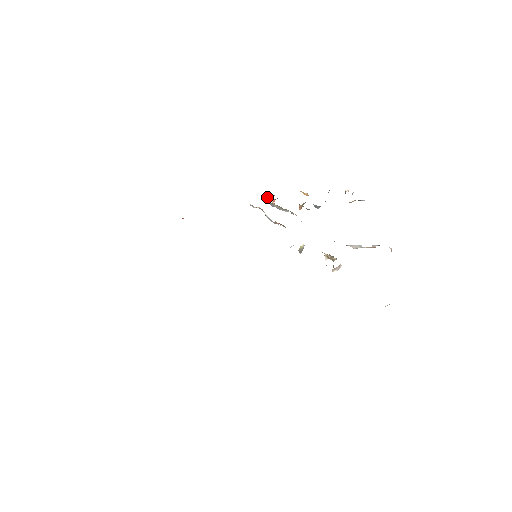
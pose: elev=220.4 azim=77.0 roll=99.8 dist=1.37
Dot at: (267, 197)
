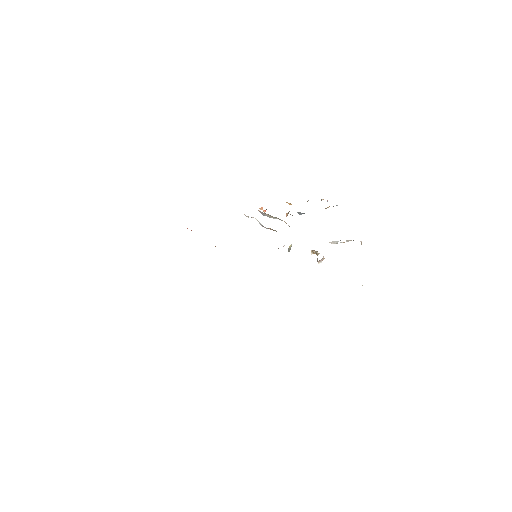
Dot at: (259, 208)
